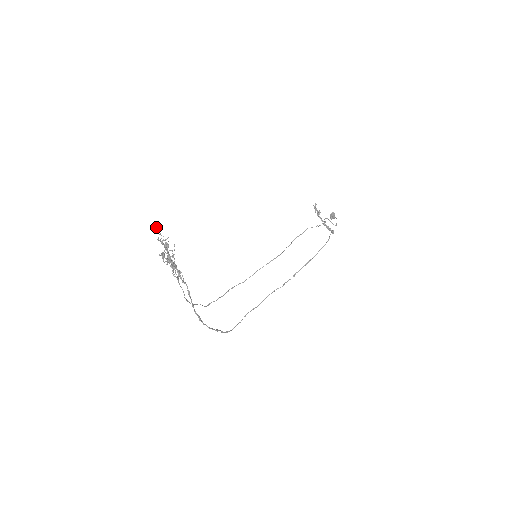
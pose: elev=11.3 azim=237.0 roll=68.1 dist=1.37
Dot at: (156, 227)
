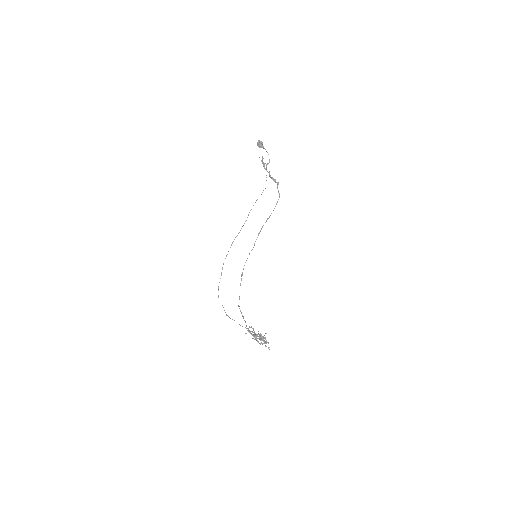
Dot at: (250, 327)
